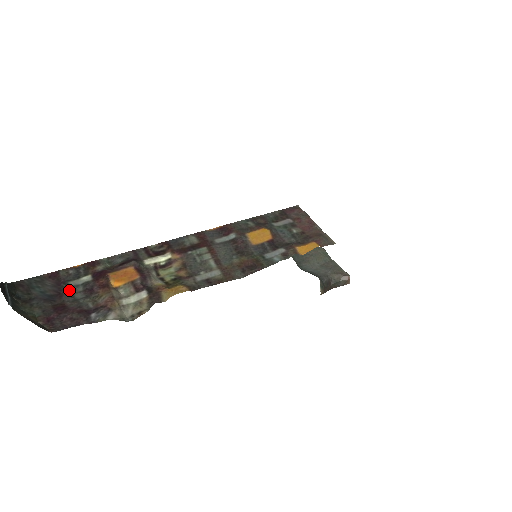
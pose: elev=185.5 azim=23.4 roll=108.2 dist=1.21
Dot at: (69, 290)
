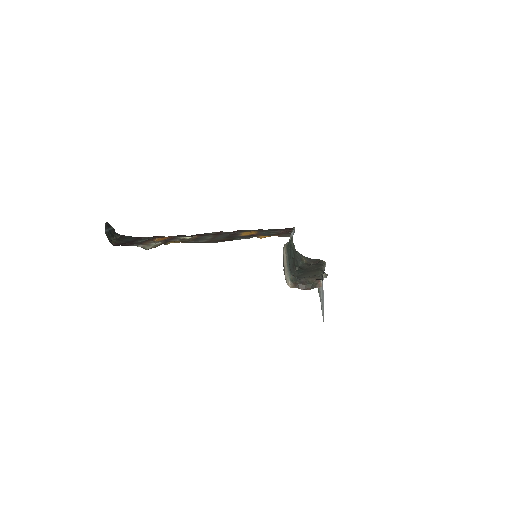
Dot at: (138, 241)
